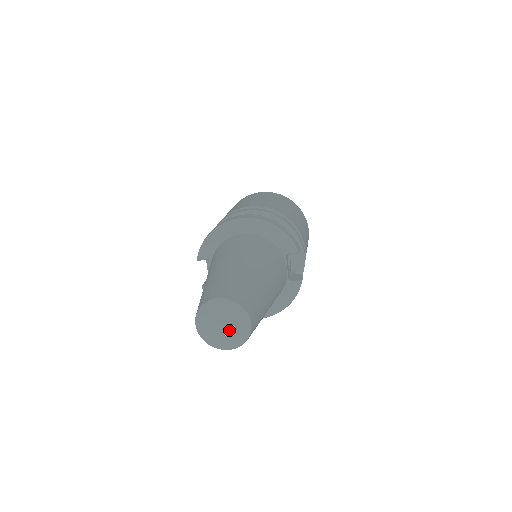
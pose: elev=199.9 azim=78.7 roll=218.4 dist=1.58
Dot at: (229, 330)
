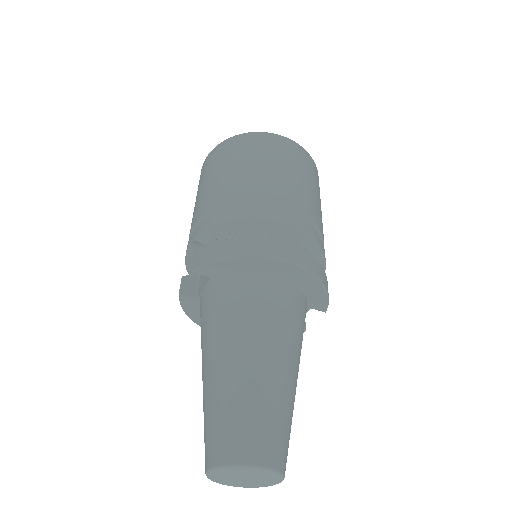
Dot at: (249, 481)
